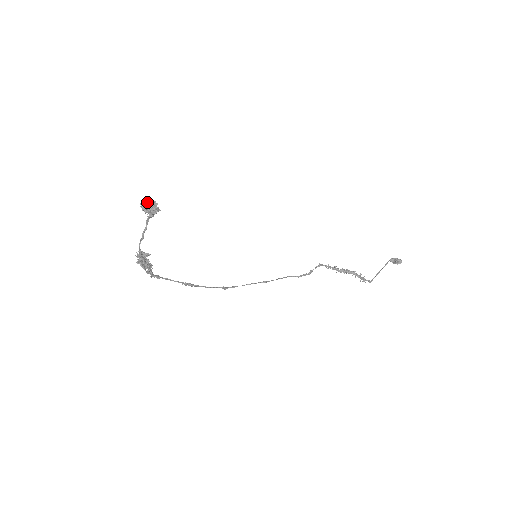
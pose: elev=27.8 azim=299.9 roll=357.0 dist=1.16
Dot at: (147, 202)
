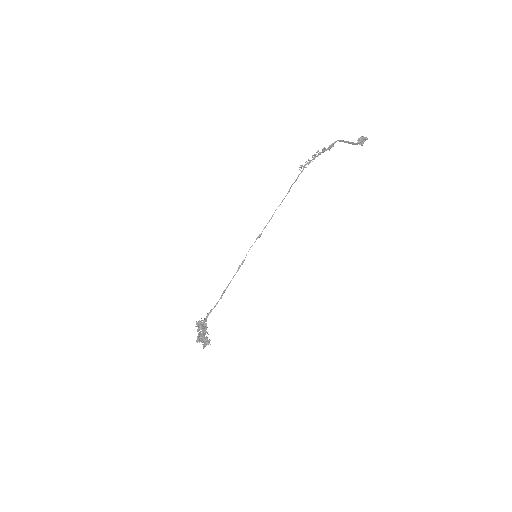
Dot at: (203, 348)
